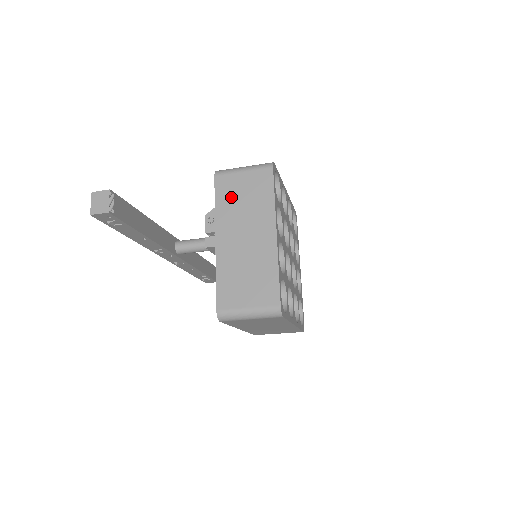
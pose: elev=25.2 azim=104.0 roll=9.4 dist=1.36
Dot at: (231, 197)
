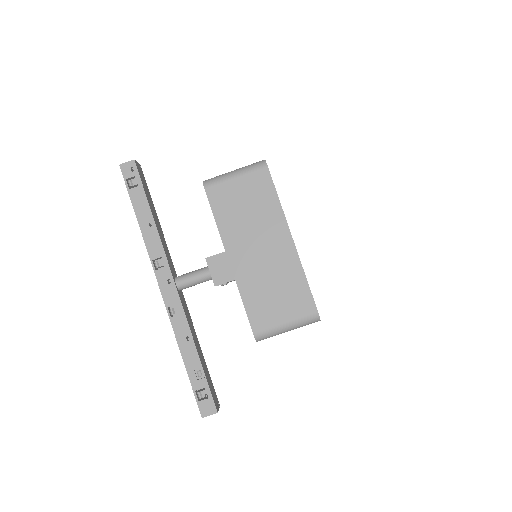
Dot at: occluded
